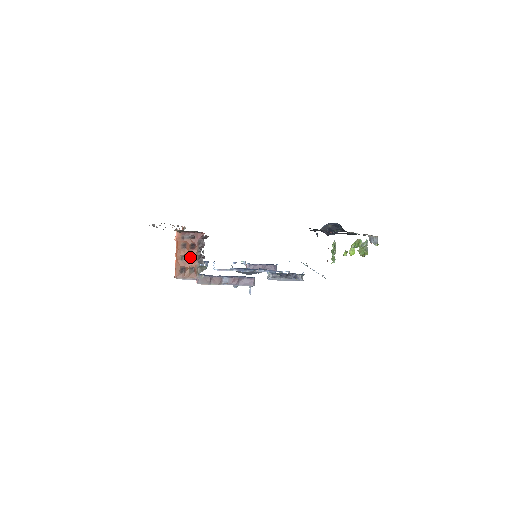
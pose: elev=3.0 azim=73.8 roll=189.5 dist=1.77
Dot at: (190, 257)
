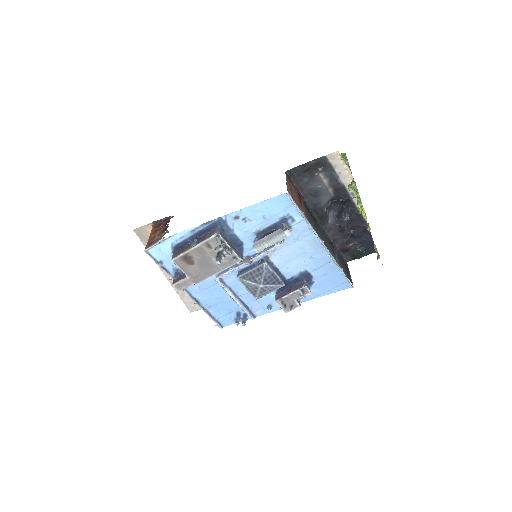
Dot at: (158, 233)
